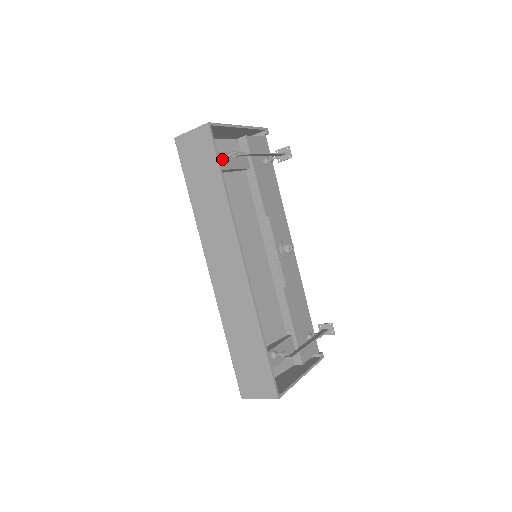
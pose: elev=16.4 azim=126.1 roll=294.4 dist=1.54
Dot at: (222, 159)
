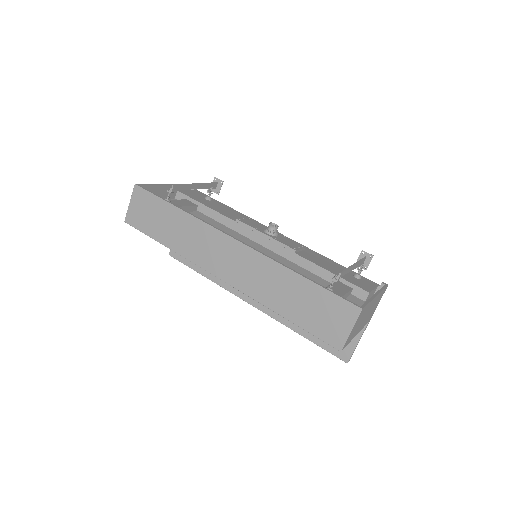
Dot at: occluded
